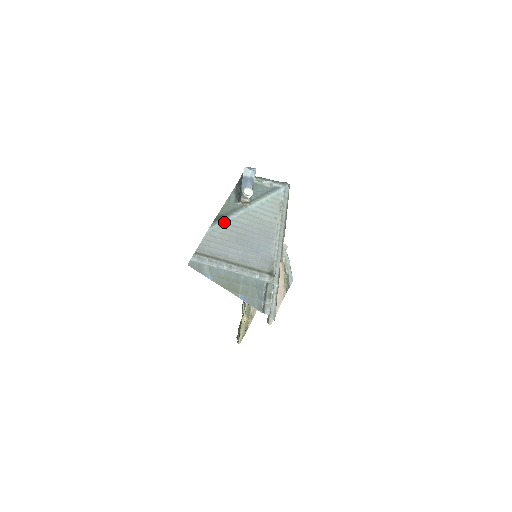
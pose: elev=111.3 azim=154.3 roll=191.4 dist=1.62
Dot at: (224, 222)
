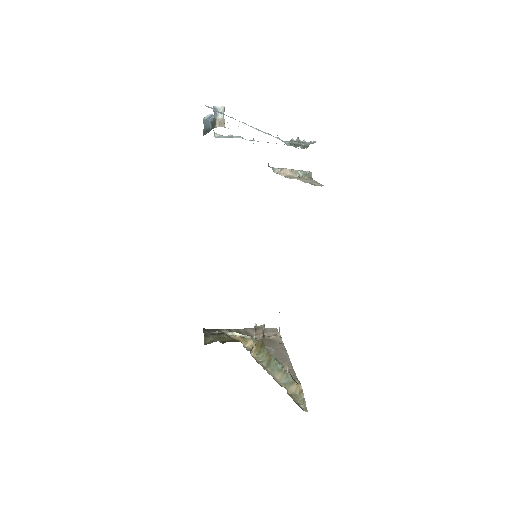
Dot at: occluded
